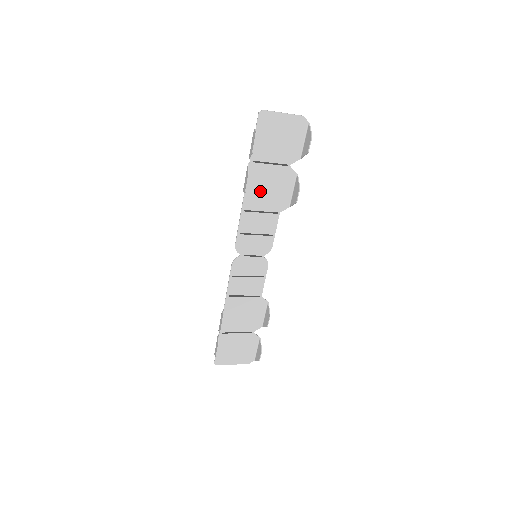
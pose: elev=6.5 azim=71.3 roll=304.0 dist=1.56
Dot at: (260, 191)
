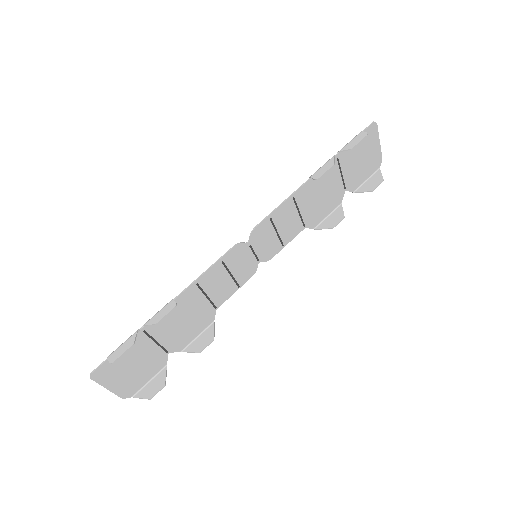
Dot at: (316, 191)
